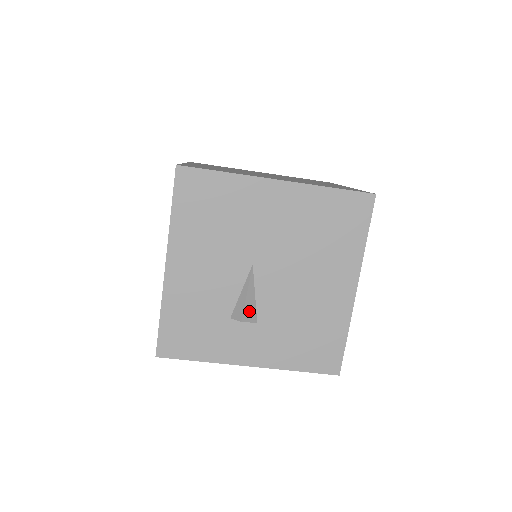
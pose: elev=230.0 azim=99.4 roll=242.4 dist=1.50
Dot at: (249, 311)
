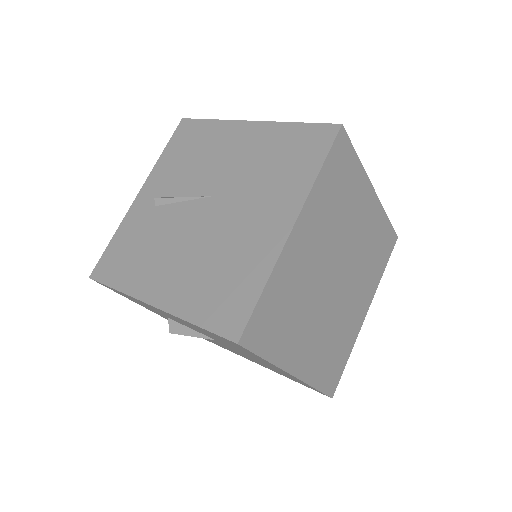
Dot at: occluded
